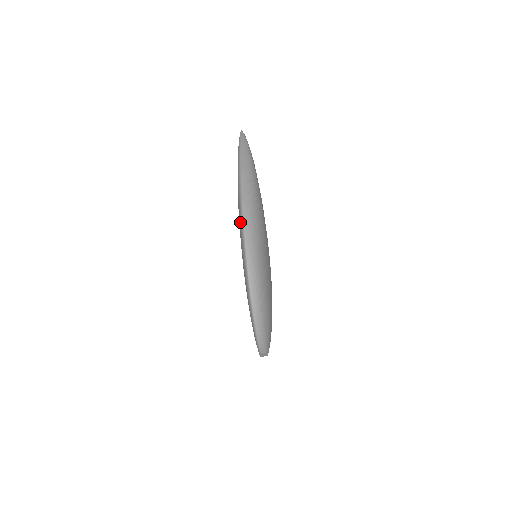
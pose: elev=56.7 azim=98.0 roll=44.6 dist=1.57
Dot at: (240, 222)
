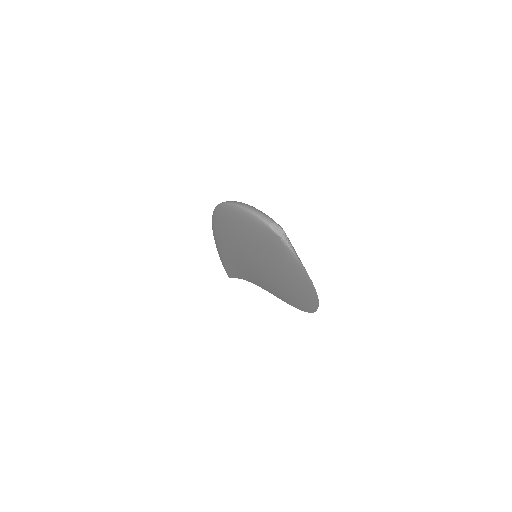
Dot at: (212, 222)
